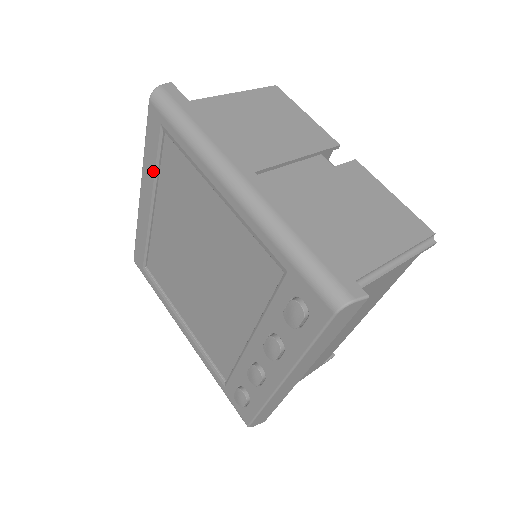
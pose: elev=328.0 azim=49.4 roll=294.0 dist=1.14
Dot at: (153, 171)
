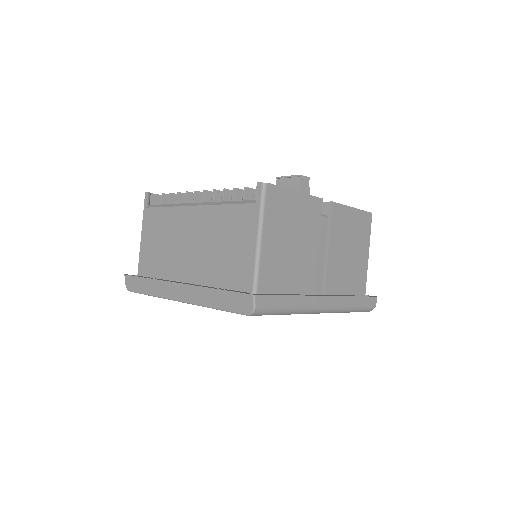
Dot at: occluded
